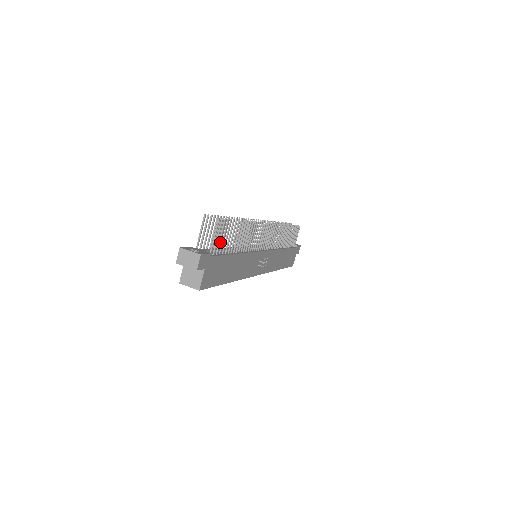
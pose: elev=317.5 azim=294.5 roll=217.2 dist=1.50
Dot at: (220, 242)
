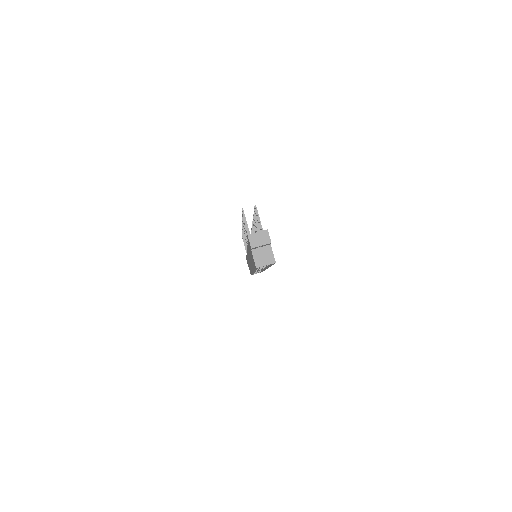
Dot at: occluded
